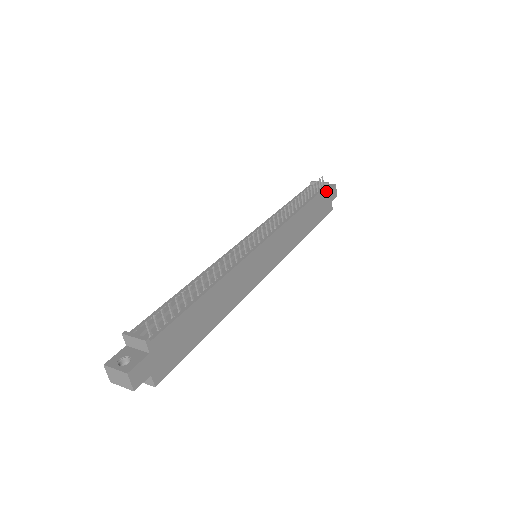
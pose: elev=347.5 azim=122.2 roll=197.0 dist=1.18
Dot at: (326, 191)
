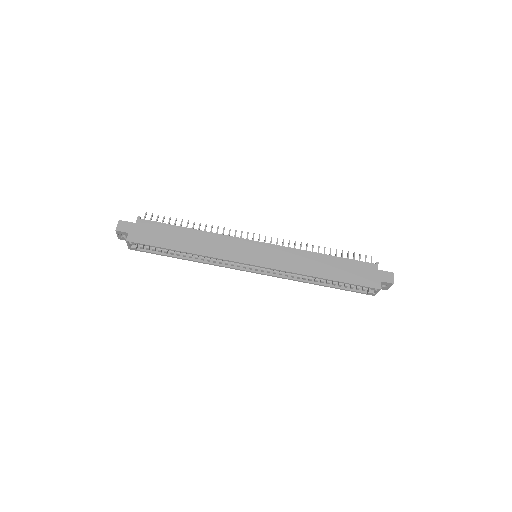
Dot at: (372, 267)
